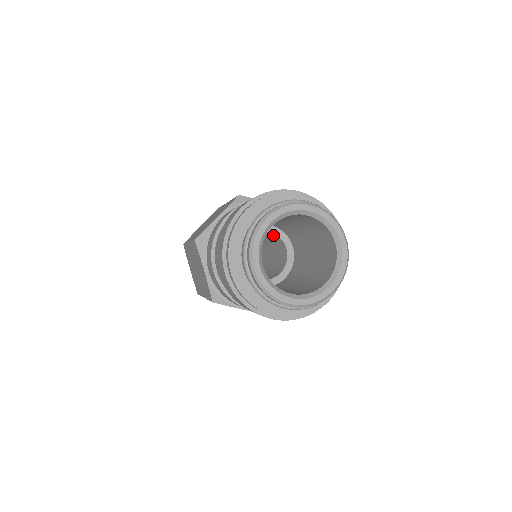
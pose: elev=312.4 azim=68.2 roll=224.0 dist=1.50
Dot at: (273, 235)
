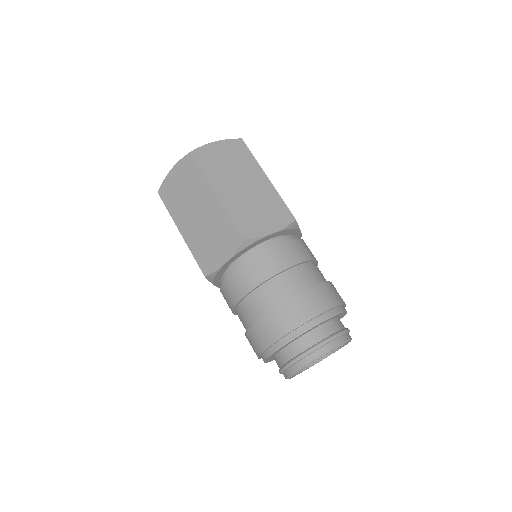
Dot at: occluded
